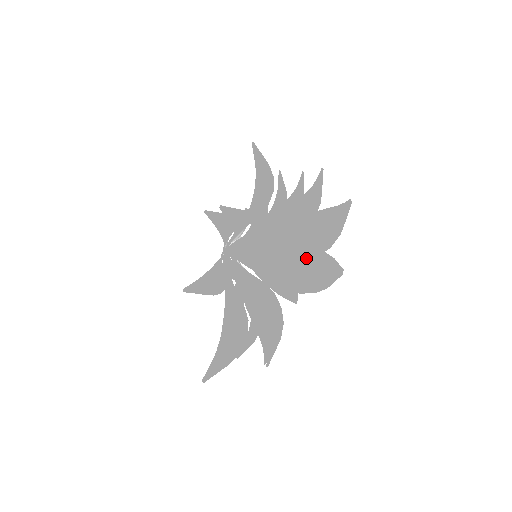
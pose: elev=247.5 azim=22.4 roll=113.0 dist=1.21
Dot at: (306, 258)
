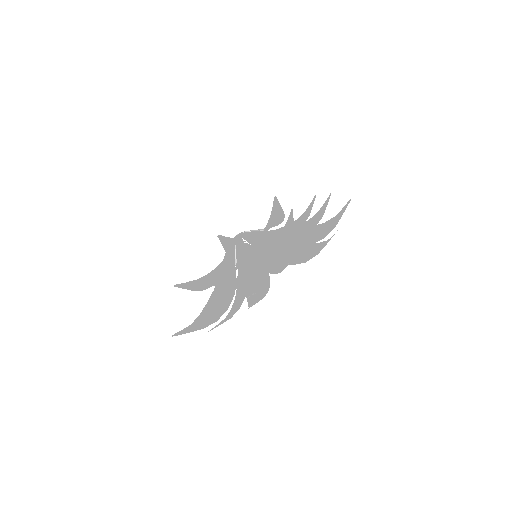
Dot at: (303, 246)
